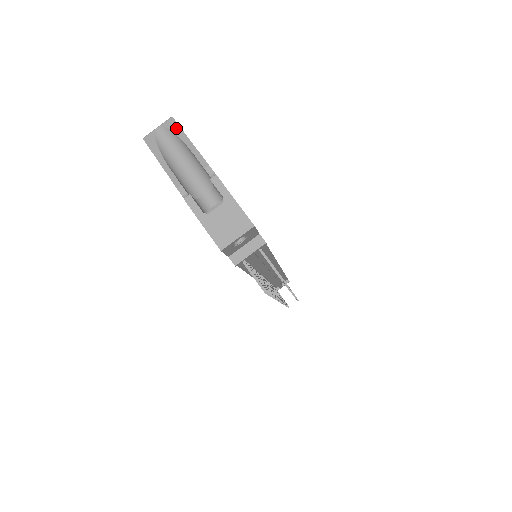
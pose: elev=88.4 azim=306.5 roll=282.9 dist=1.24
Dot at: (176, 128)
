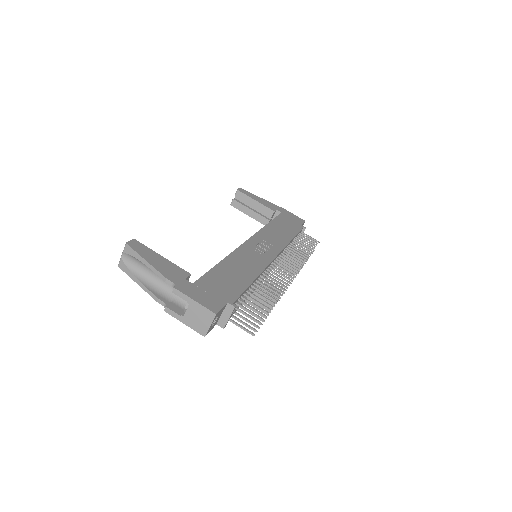
Dot at: (133, 253)
